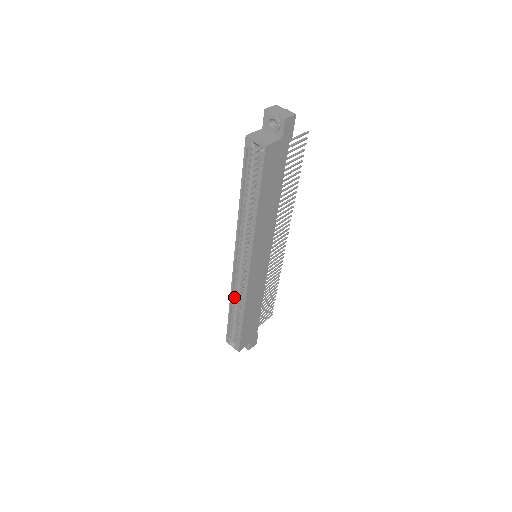
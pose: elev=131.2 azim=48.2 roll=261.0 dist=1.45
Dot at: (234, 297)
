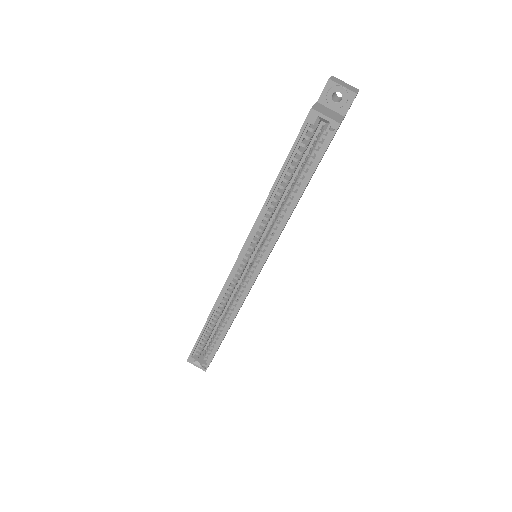
Dot at: (218, 307)
